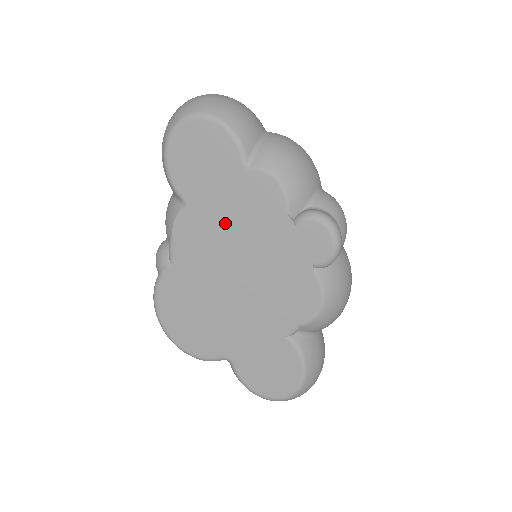
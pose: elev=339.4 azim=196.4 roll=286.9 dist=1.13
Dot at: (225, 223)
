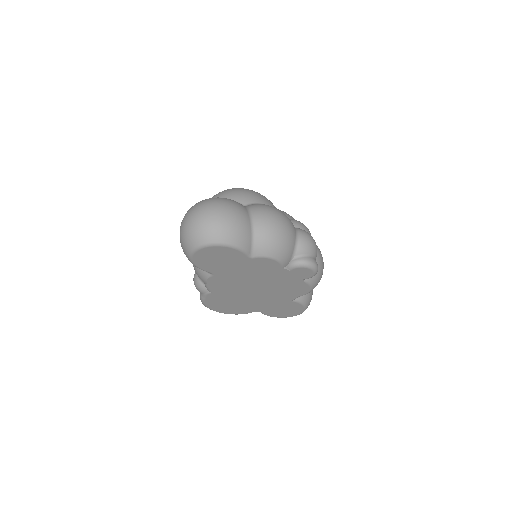
Dot at: (242, 276)
